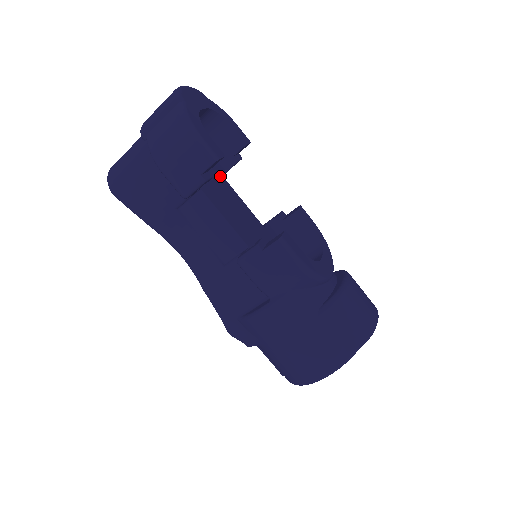
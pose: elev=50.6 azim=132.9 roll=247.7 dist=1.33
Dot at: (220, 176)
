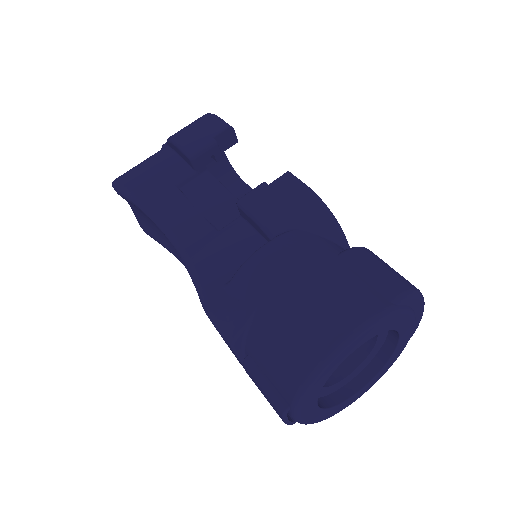
Dot at: occluded
